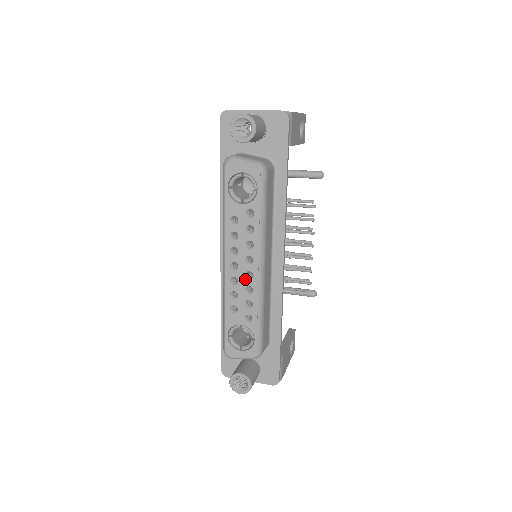
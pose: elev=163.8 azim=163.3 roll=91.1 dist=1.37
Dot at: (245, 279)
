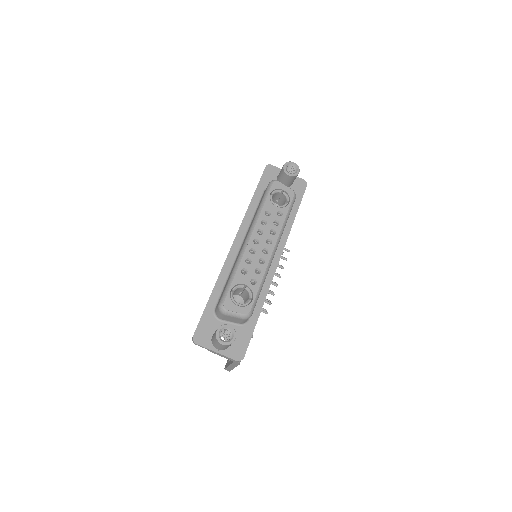
Dot at: (261, 253)
